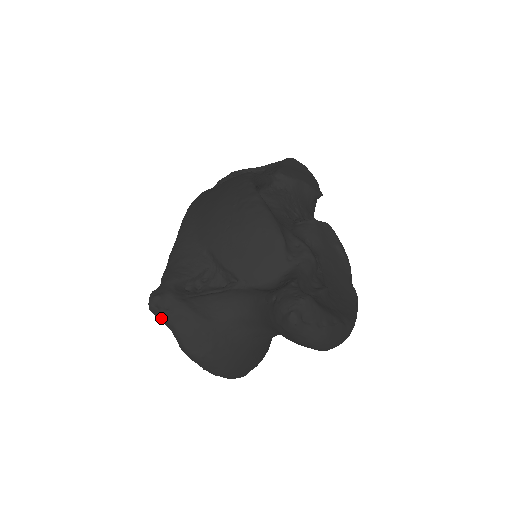
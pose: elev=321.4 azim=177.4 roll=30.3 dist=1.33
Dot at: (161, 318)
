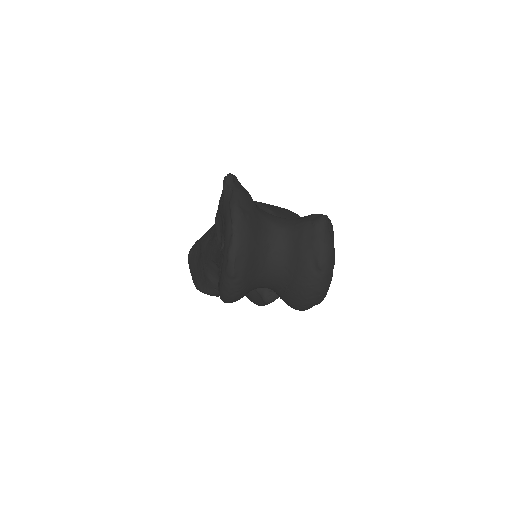
Dot at: (230, 183)
